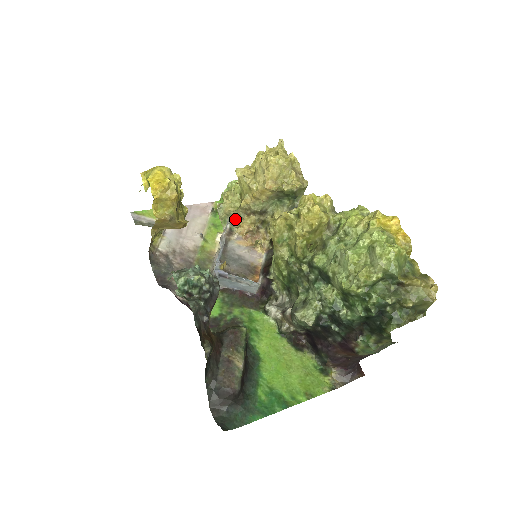
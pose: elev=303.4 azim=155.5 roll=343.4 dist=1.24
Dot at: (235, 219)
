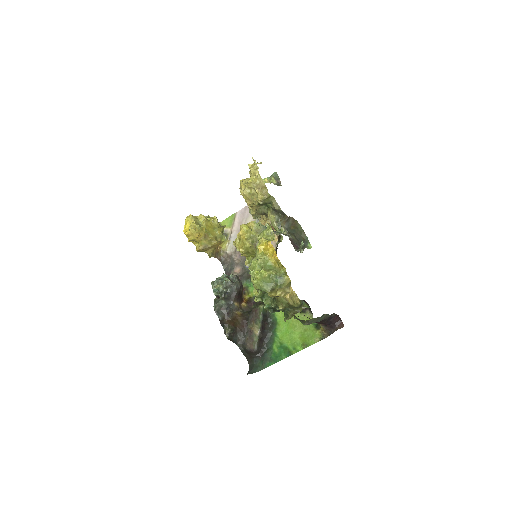
Dot at: (258, 219)
